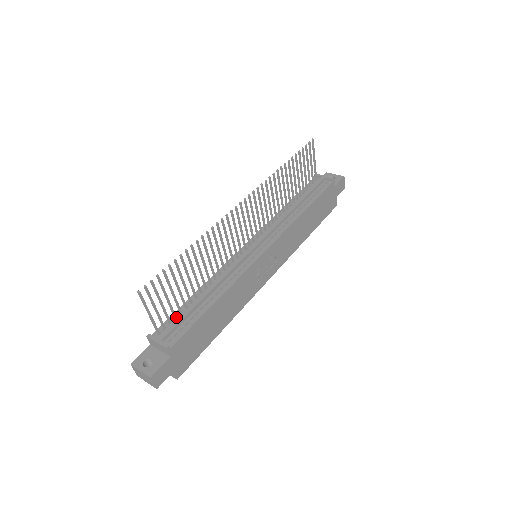
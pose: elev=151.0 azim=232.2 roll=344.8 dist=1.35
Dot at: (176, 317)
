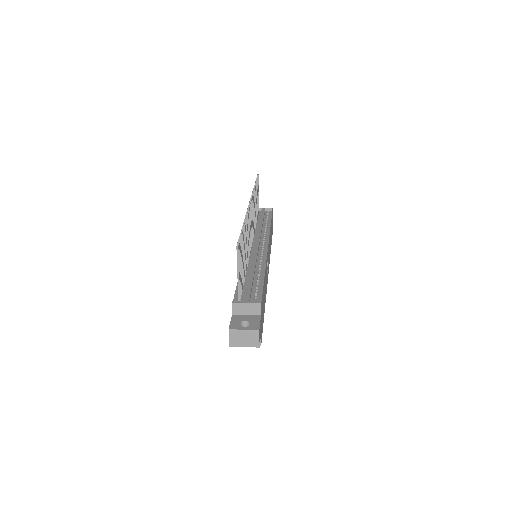
Dot at: (242, 289)
